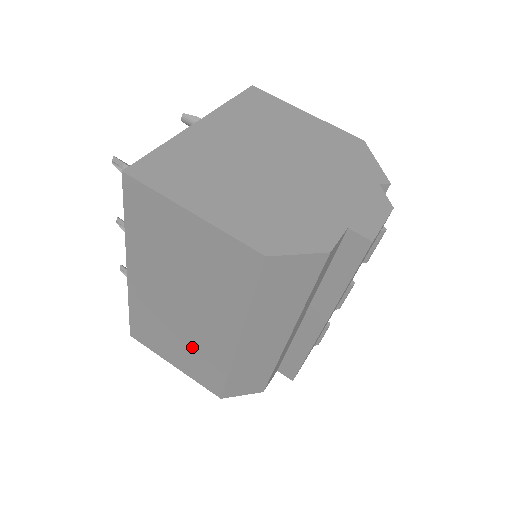
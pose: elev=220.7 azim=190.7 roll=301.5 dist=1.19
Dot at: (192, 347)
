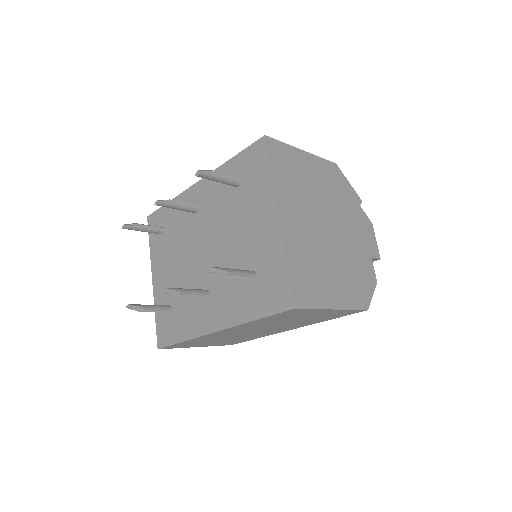
Dot at: occluded
